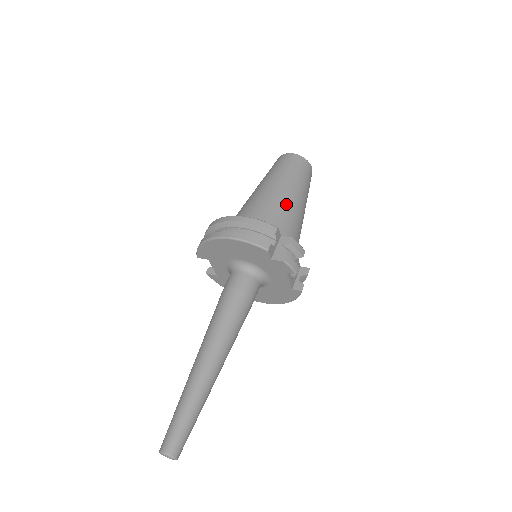
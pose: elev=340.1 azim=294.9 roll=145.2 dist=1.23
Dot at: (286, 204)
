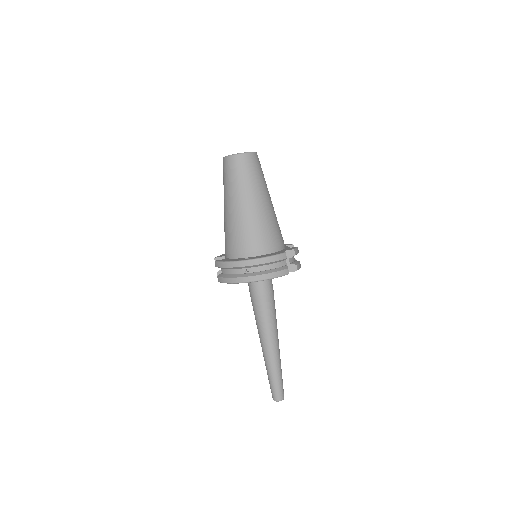
Dot at: (269, 216)
